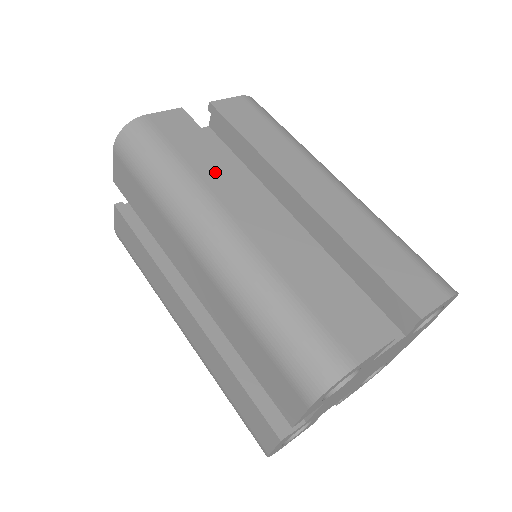
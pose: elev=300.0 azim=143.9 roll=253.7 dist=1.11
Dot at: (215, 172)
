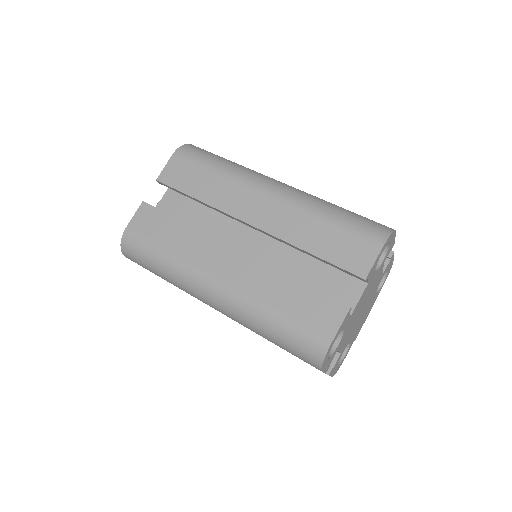
Dot at: occluded
